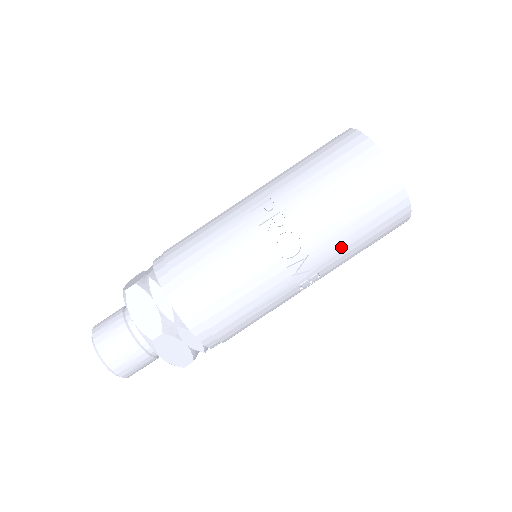
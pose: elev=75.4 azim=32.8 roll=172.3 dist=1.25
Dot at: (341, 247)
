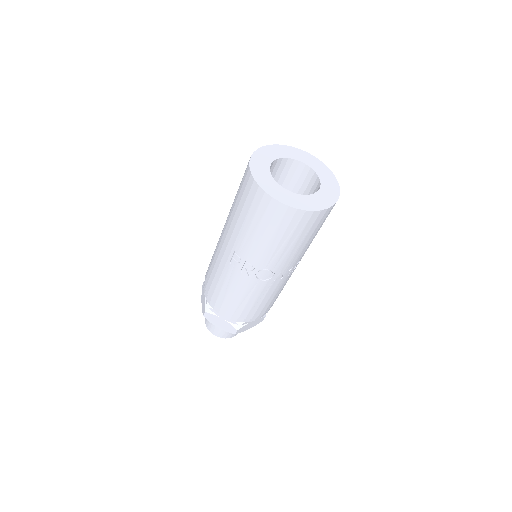
Dot at: (299, 253)
